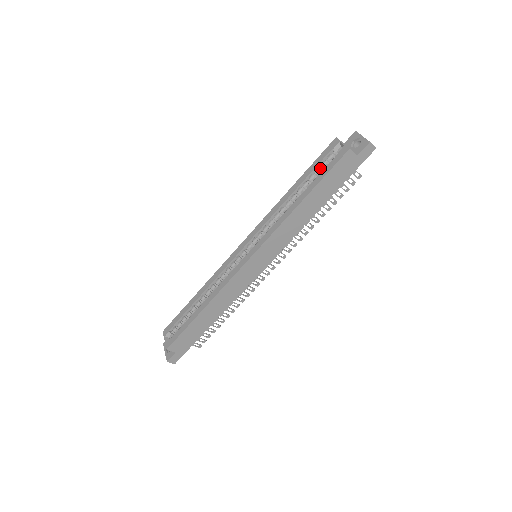
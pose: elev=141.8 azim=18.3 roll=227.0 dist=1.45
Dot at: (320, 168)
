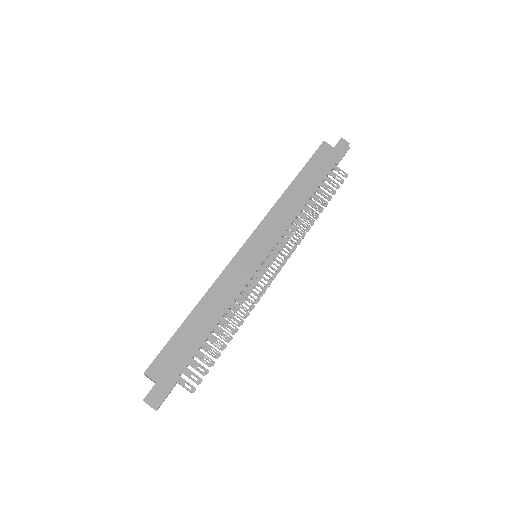
Dot at: occluded
